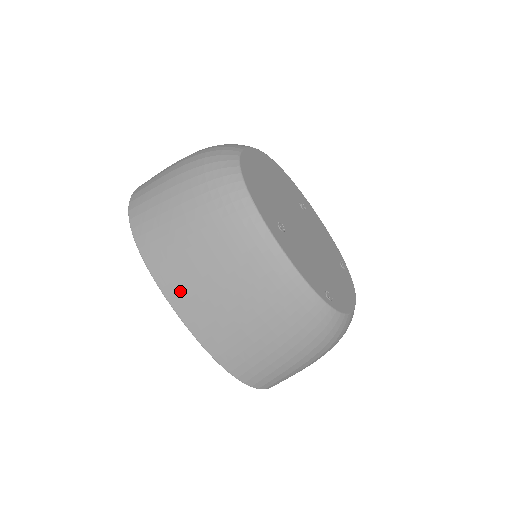
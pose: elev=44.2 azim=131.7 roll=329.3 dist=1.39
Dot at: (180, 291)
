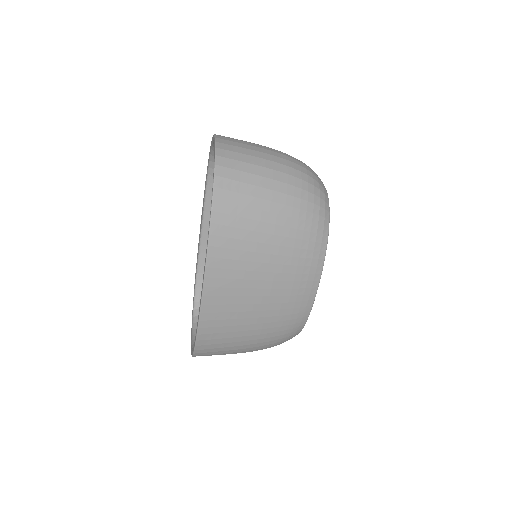
Dot at: (223, 279)
